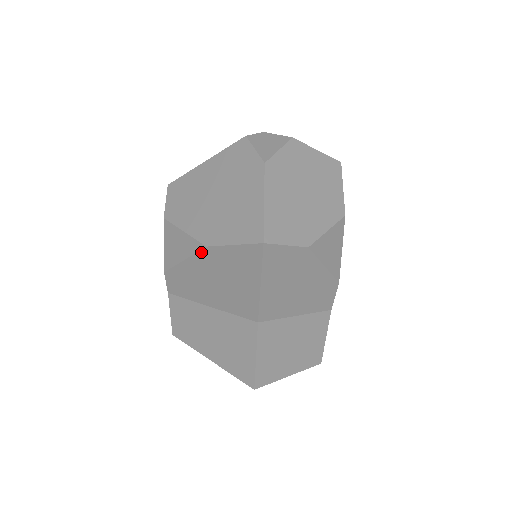
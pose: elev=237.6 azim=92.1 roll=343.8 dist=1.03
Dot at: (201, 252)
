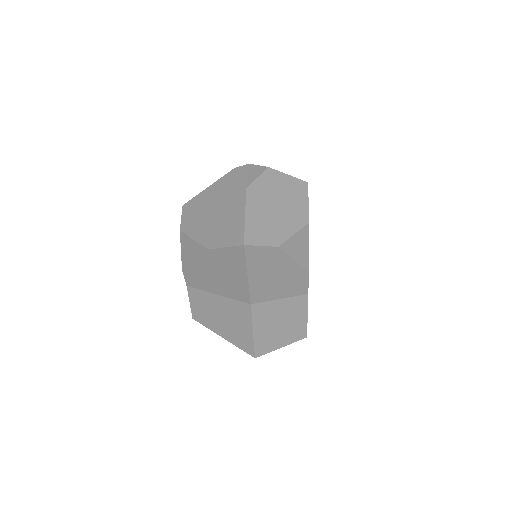
Dot at: (205, 254)
